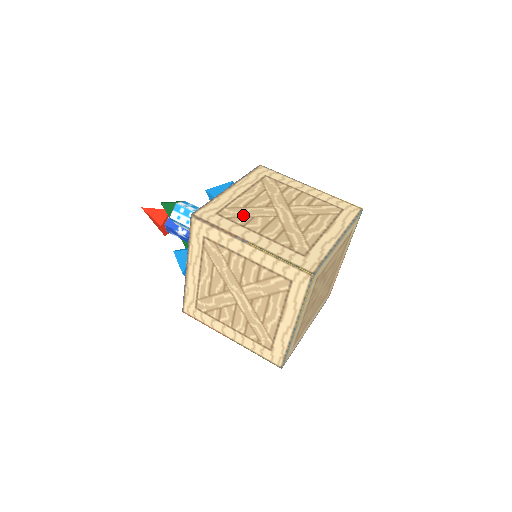
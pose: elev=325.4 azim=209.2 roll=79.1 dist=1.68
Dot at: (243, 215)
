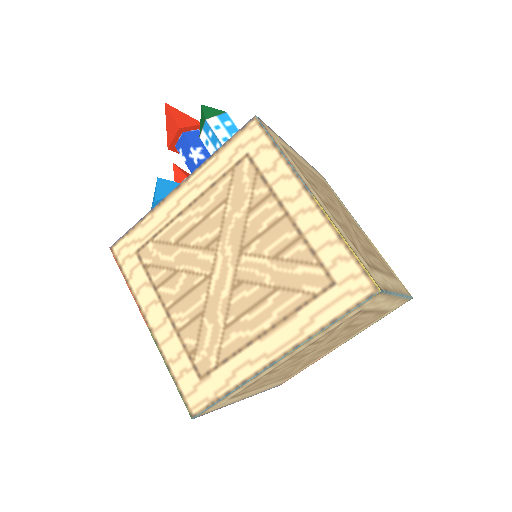
Dot at: (308, 176)
